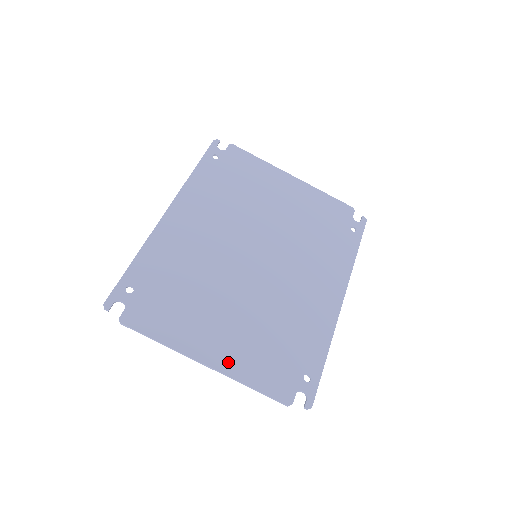
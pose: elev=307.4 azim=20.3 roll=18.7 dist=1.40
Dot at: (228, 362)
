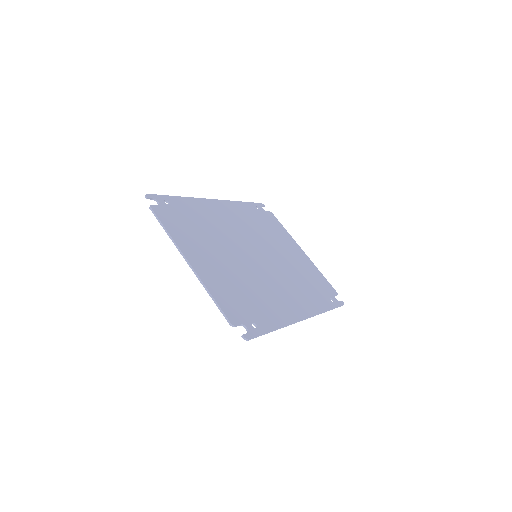
Dot at: (204, 273)
